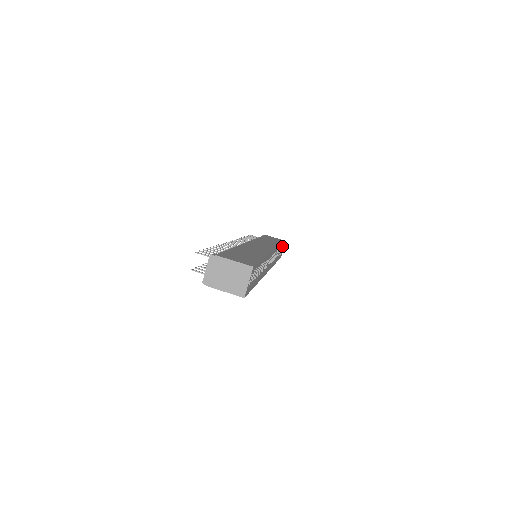
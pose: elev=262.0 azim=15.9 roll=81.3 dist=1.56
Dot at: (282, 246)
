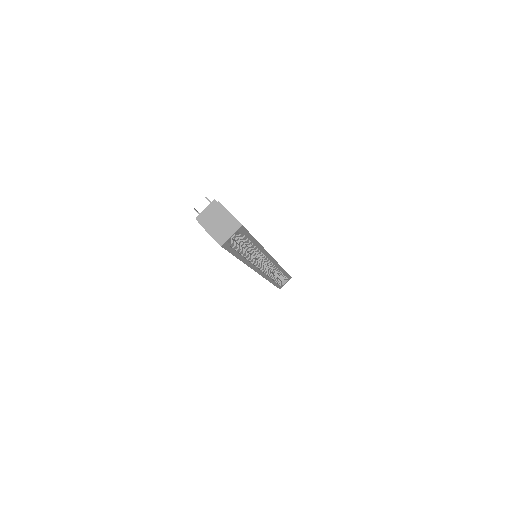
Dot at: (286, 279)
